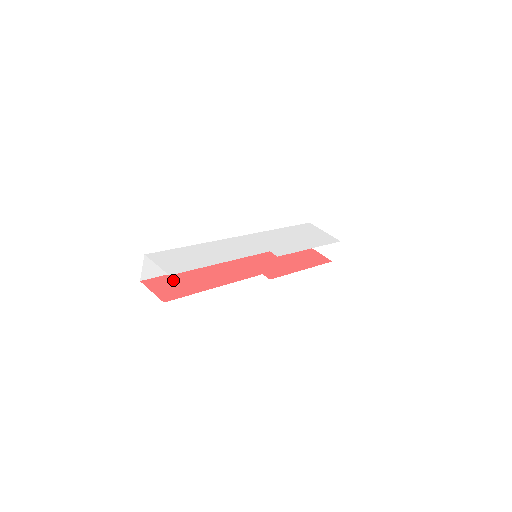
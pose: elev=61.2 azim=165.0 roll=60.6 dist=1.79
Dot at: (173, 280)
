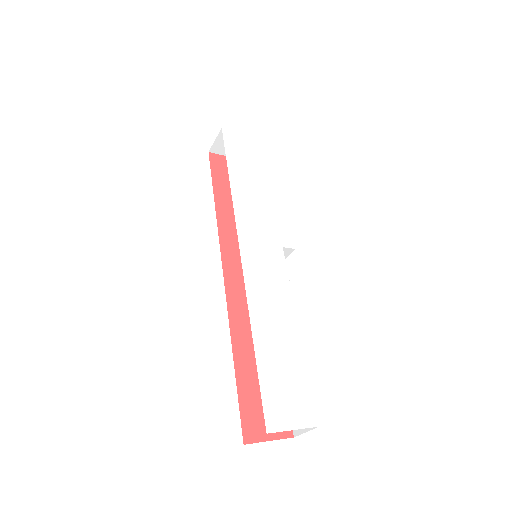
Dot at: (252, 394)
